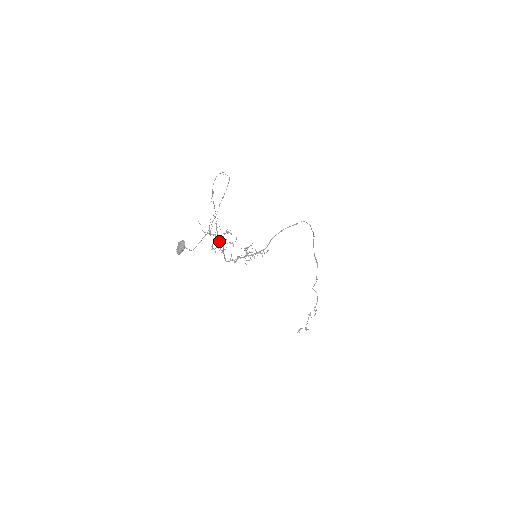
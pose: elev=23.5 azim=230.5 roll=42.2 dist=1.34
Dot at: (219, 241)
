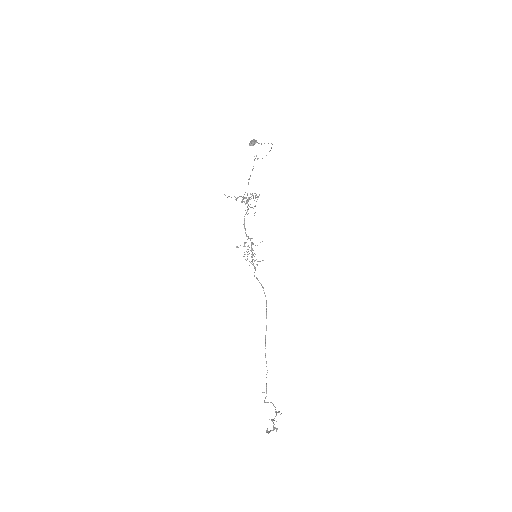
Dot at: (249, 198)
